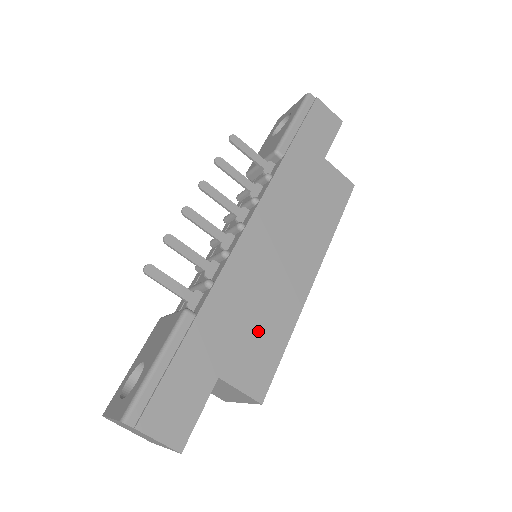
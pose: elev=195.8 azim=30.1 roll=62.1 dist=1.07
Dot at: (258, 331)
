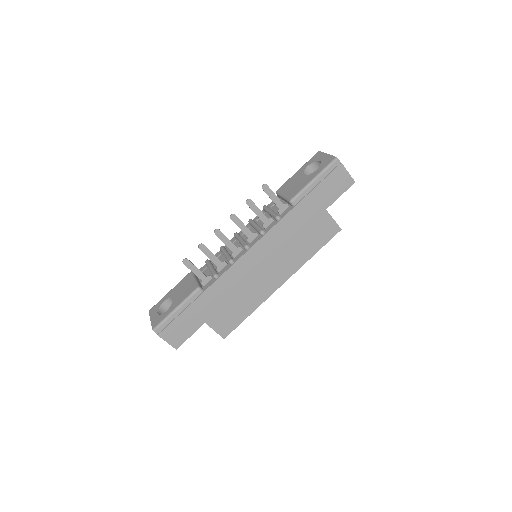
Dot at: (235, 306)
